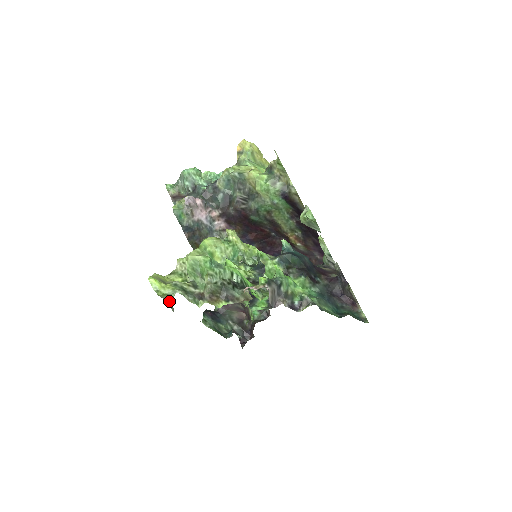
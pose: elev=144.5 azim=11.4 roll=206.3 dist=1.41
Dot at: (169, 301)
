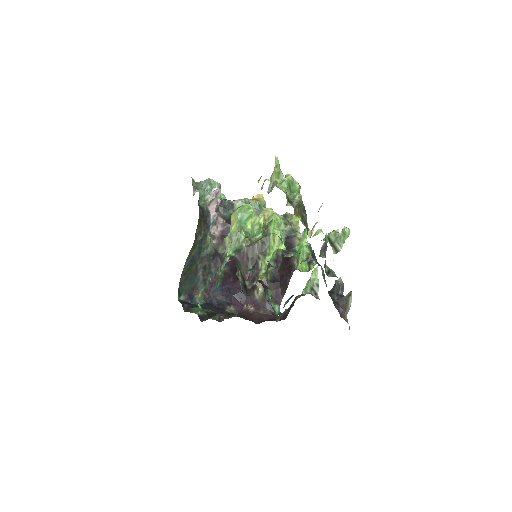
Dot at: (275, 181)
